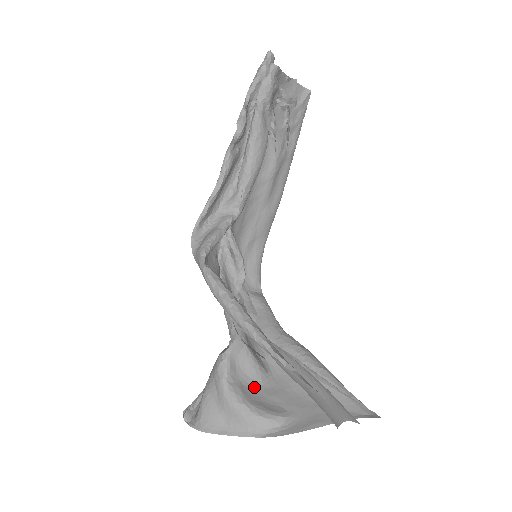
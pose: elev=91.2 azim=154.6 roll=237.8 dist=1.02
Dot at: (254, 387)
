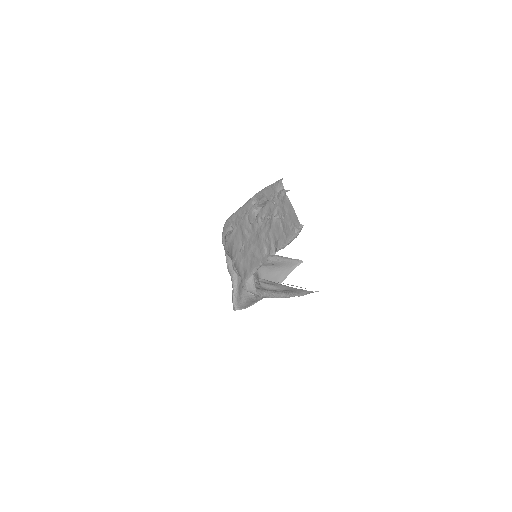
Dot at: occluded
